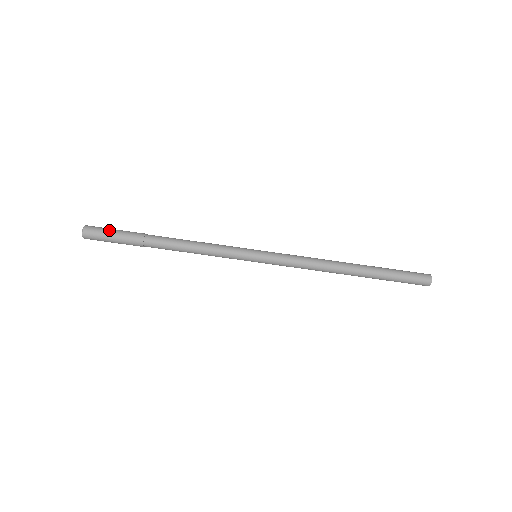
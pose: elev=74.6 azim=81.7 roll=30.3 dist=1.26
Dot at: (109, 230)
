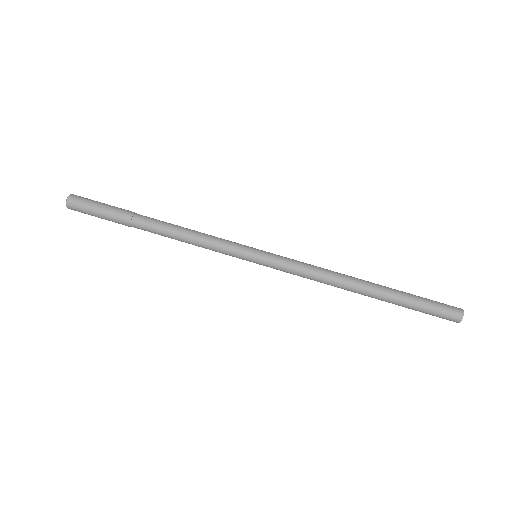
Dot at: (95, 204)
